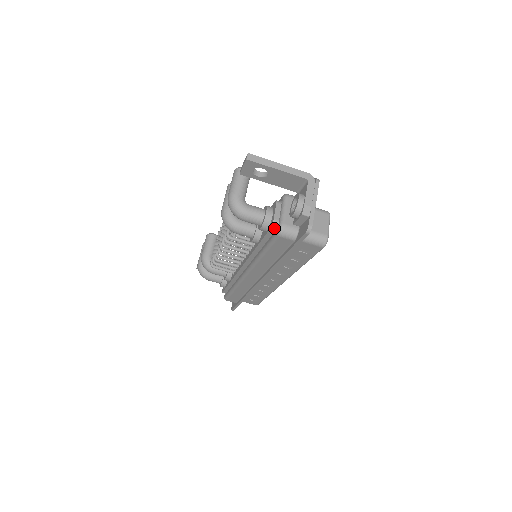
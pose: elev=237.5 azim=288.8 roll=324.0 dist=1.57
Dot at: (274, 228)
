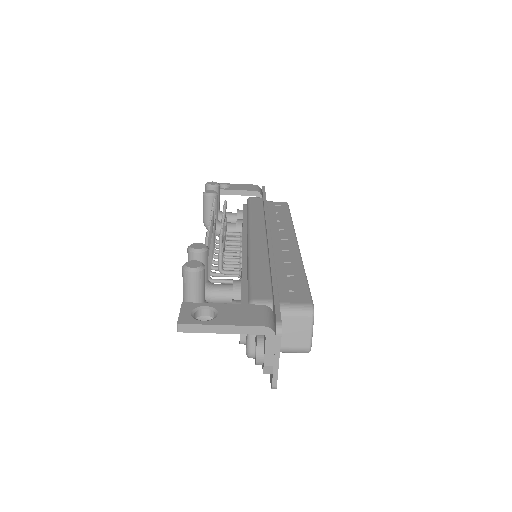
Dot at: occluded
